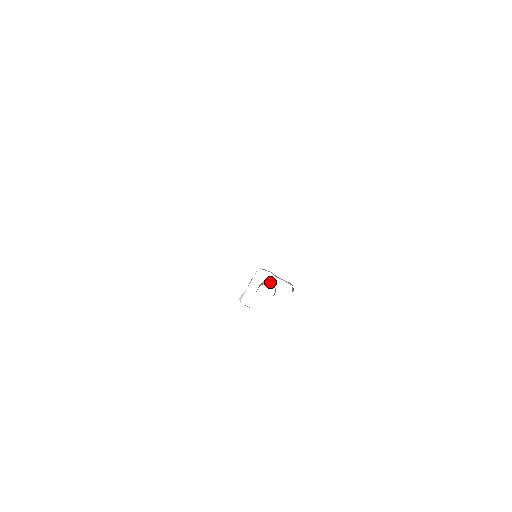
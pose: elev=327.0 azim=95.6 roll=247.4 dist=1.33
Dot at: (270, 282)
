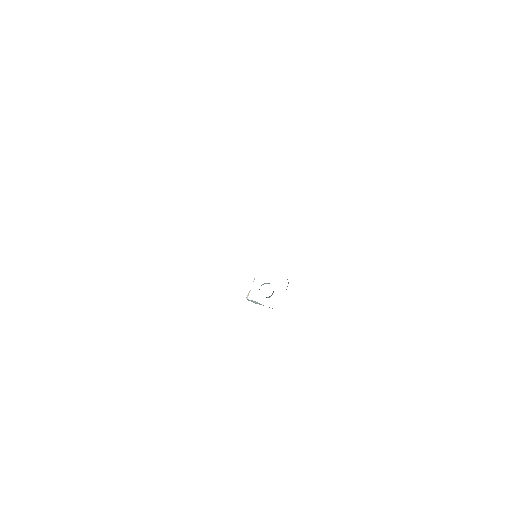
Dot at: occluded
